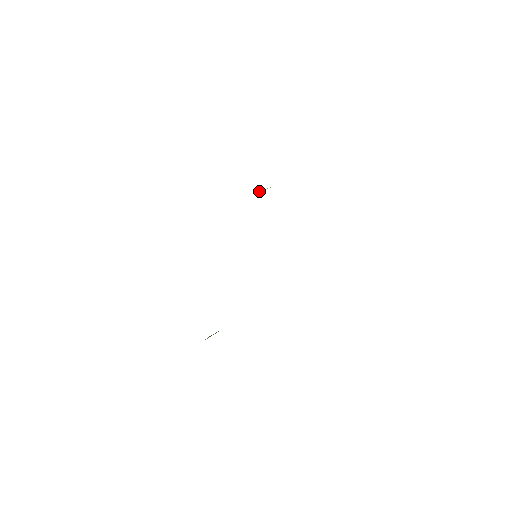
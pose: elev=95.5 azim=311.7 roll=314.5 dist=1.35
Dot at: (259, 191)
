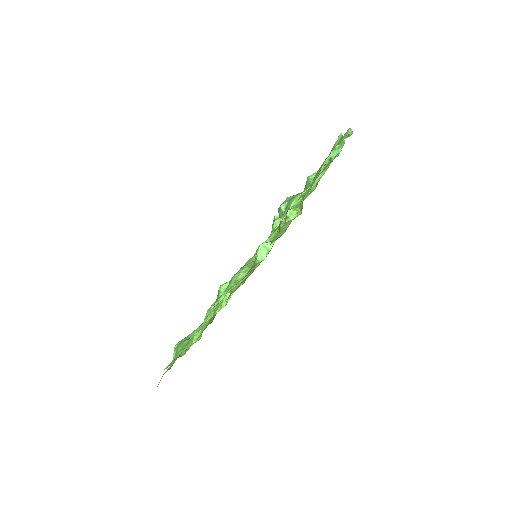
Dot at: (261, 245)
